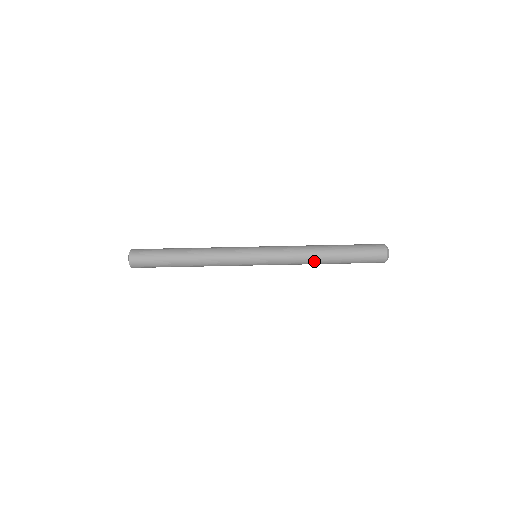
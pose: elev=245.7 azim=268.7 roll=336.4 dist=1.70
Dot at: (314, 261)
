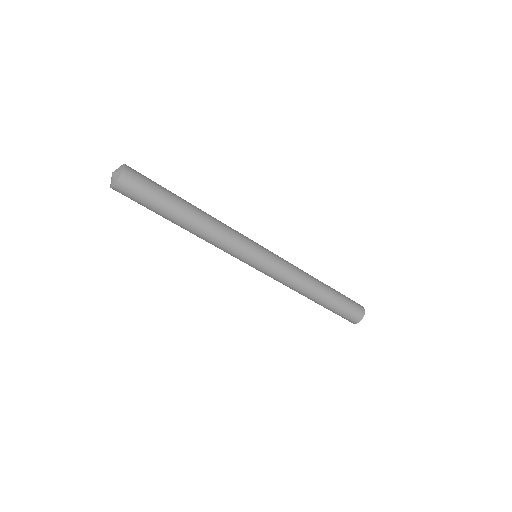
Dot at: (303, 294)
